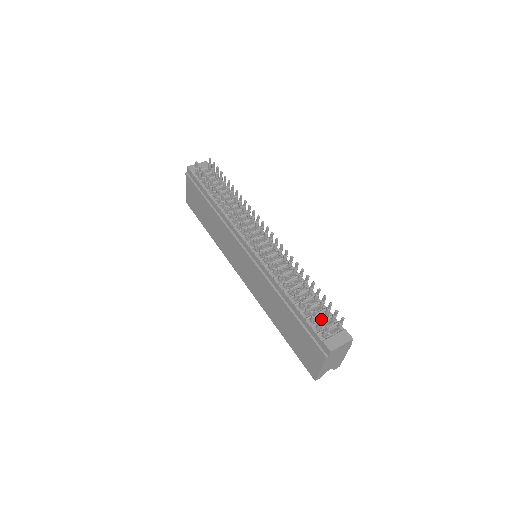
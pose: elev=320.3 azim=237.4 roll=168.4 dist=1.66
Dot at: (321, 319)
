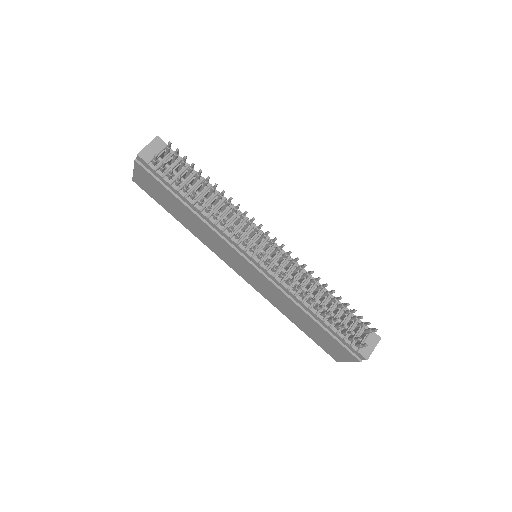
Dot at: (359, 340)
